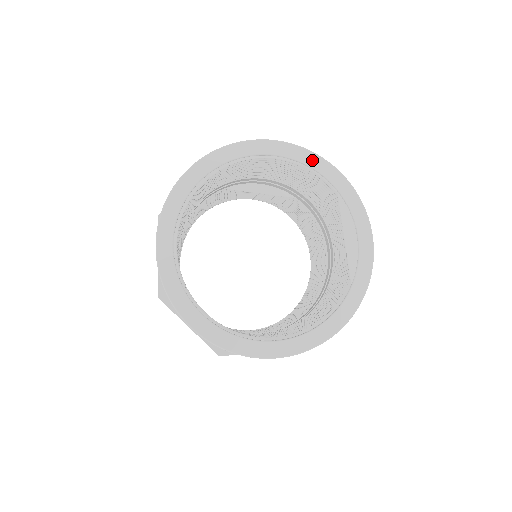
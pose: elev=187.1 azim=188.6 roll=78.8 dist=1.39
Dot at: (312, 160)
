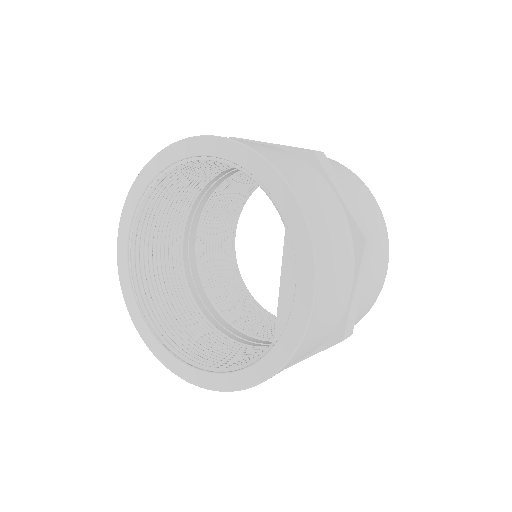
Dot at: (264, 173)
